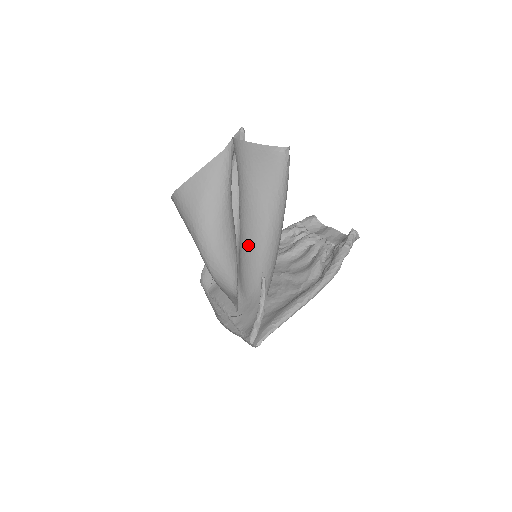
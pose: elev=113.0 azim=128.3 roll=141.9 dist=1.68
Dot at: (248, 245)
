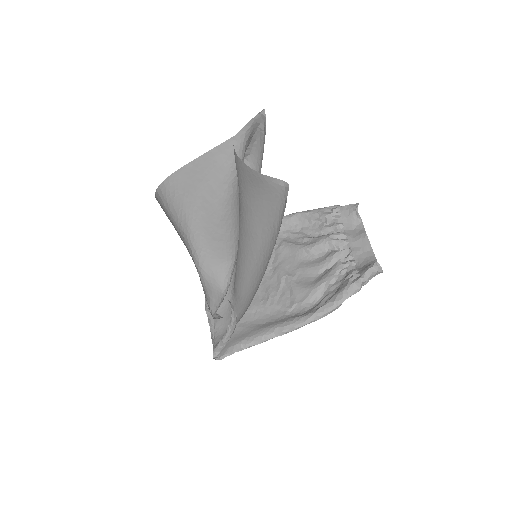
Dot at: (241, 253)
